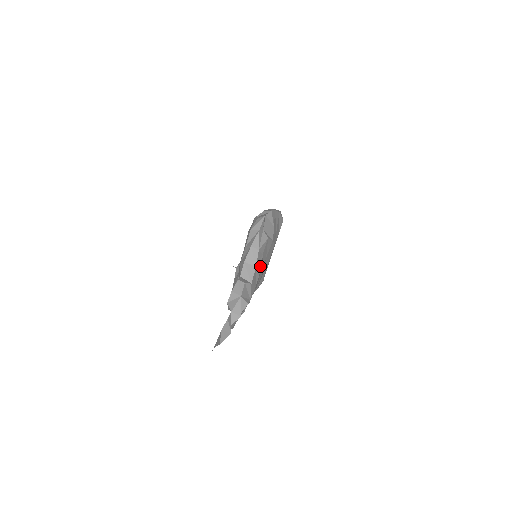
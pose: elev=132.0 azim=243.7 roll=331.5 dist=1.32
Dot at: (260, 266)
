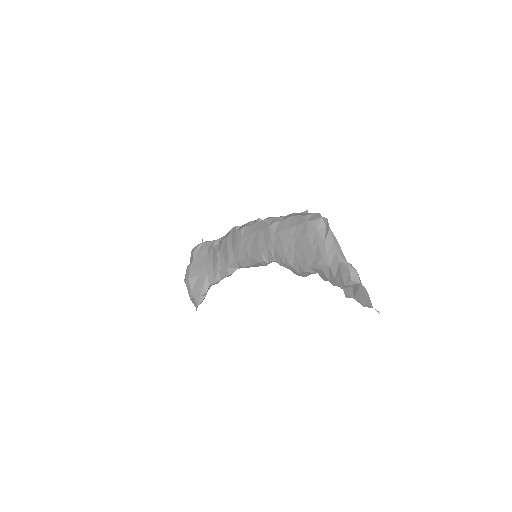
Dot at: occluded
